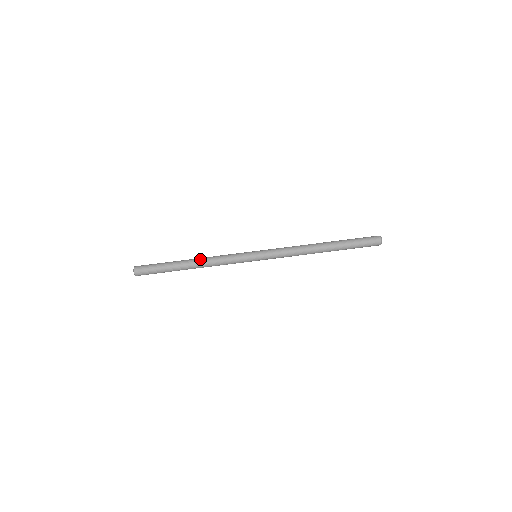
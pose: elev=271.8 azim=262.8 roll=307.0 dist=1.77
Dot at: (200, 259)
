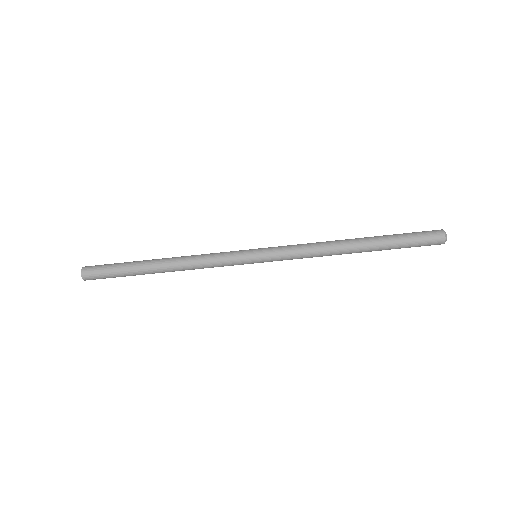
Dot at: (175, 259)
